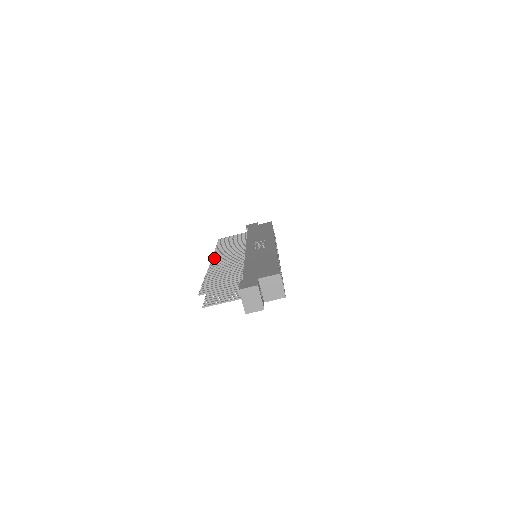
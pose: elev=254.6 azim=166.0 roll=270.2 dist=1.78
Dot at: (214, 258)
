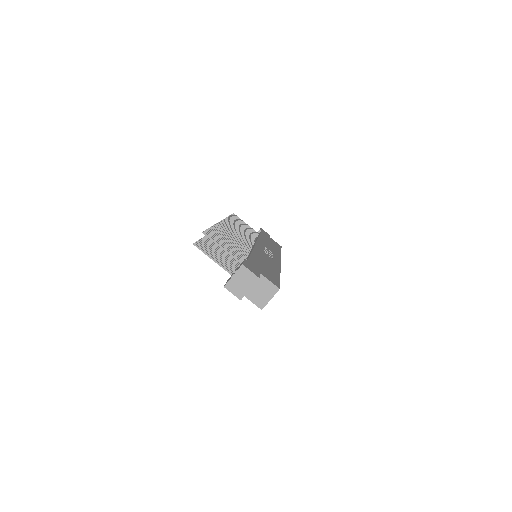
Dot at: occluded
